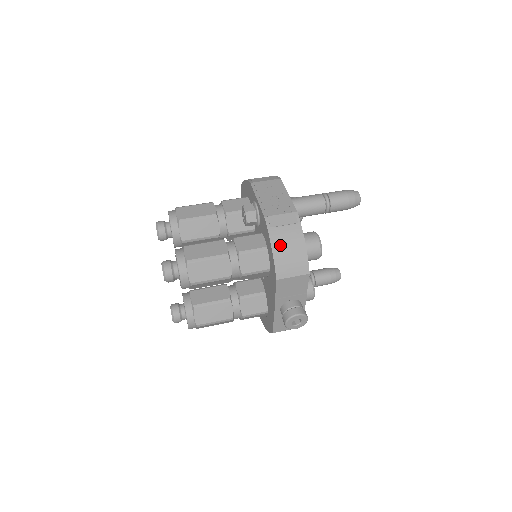
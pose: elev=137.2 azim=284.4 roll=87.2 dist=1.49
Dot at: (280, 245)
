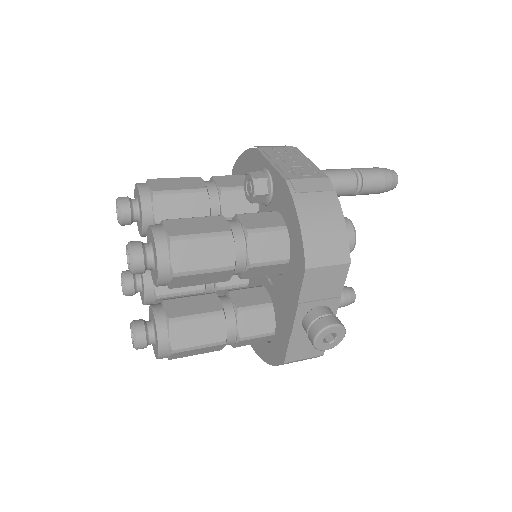
Dot at: (310, 218)
